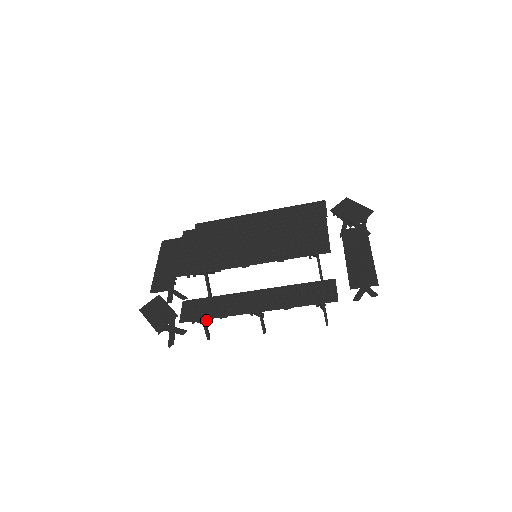
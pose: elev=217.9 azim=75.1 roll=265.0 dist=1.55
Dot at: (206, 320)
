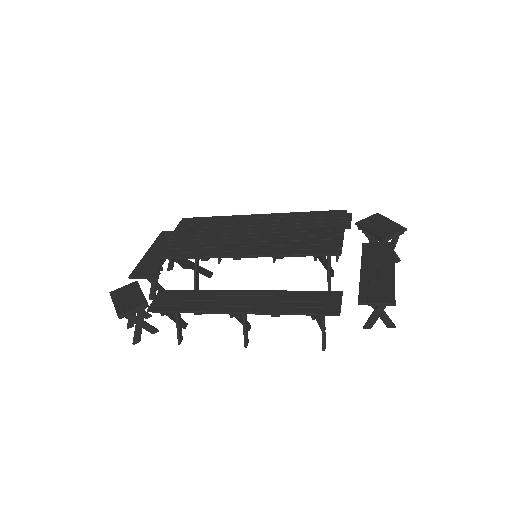
Dot at: (183, 321)
